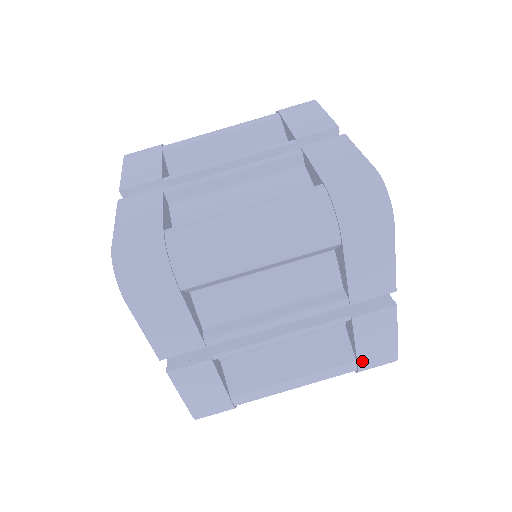
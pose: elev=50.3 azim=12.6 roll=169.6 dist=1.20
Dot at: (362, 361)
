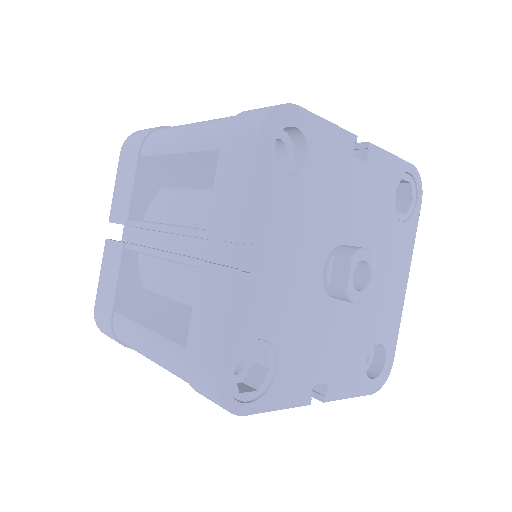
Dot at: occluded
